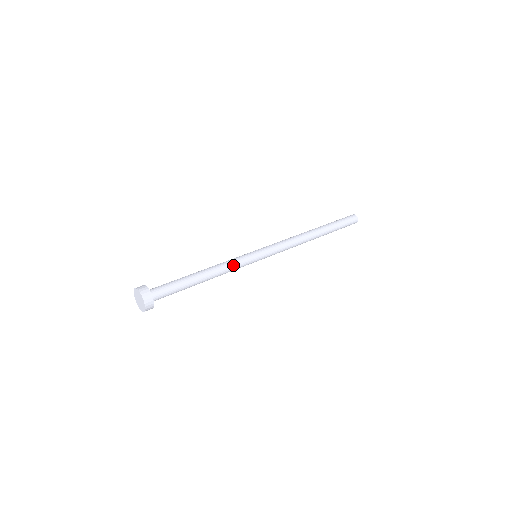
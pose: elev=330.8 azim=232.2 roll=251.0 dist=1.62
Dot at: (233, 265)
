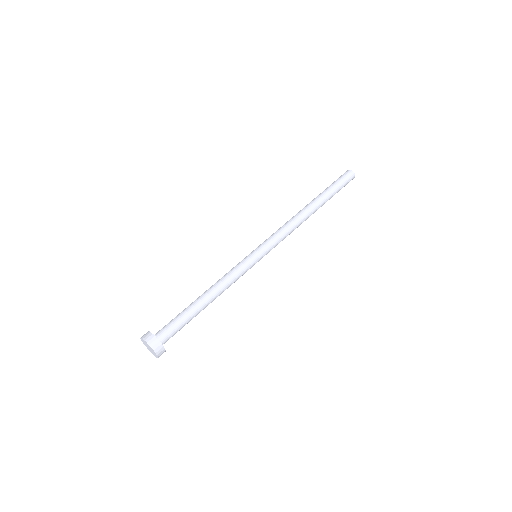
Dot at: (235, 278)
